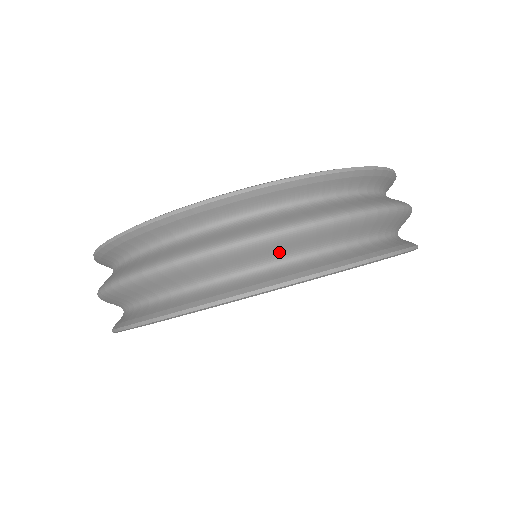
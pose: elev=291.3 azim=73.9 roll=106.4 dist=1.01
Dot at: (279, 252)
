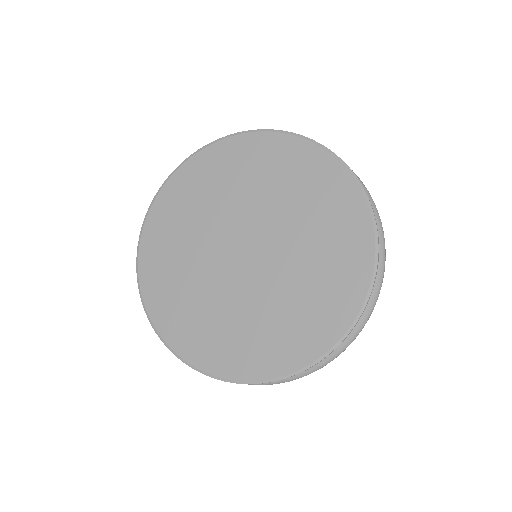
Dot at: occluded
